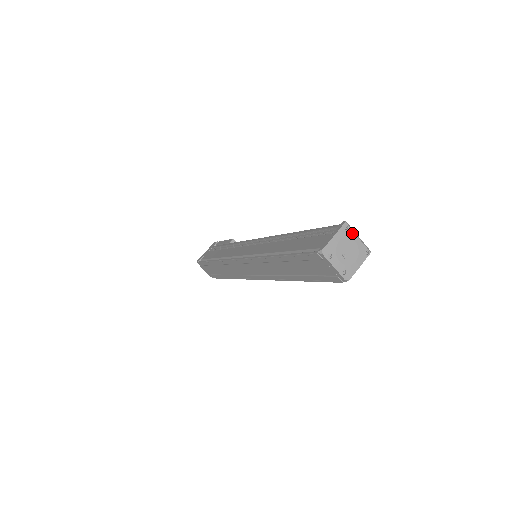
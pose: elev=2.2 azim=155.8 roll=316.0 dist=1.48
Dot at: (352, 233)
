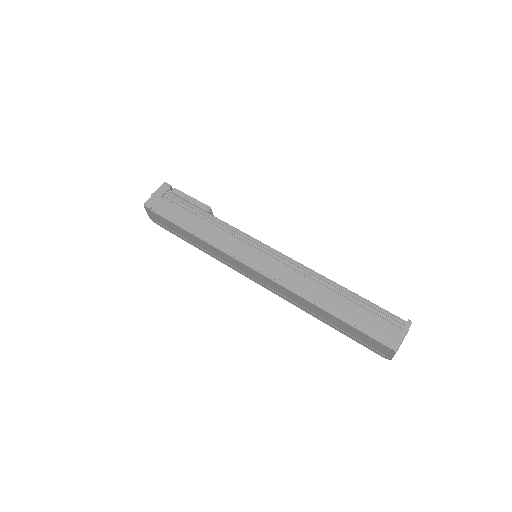
Dot at: occluded
